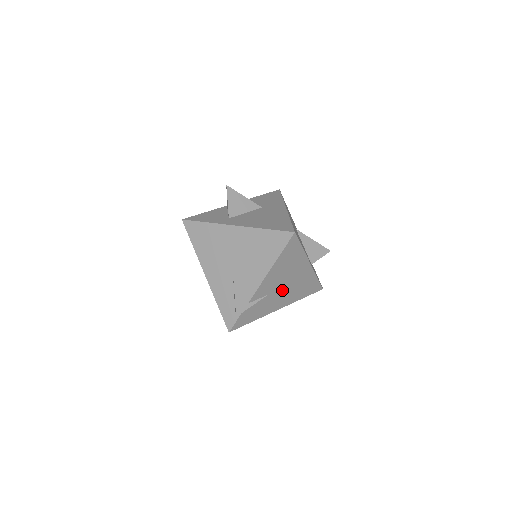
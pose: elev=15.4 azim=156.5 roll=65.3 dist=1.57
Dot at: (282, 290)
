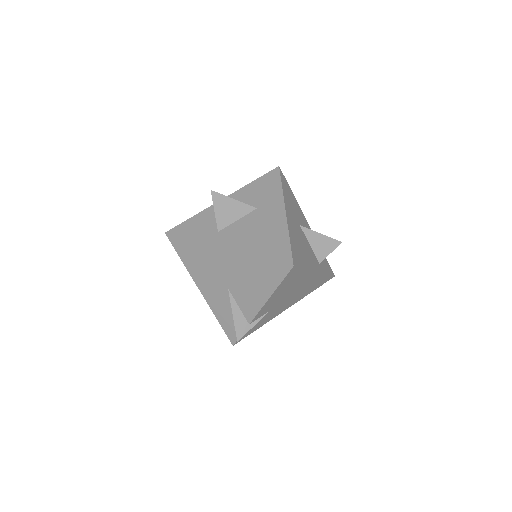
Dot at: (287, 300)
